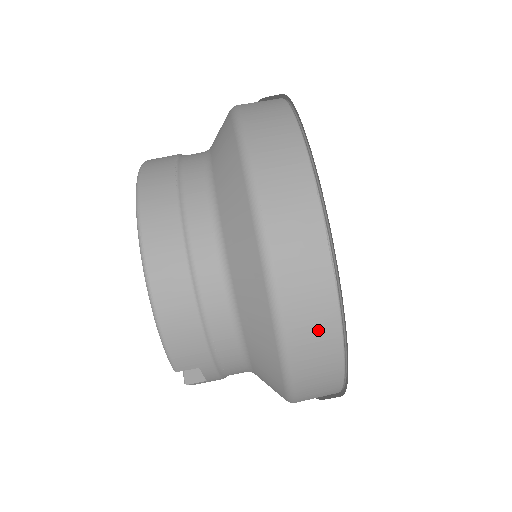
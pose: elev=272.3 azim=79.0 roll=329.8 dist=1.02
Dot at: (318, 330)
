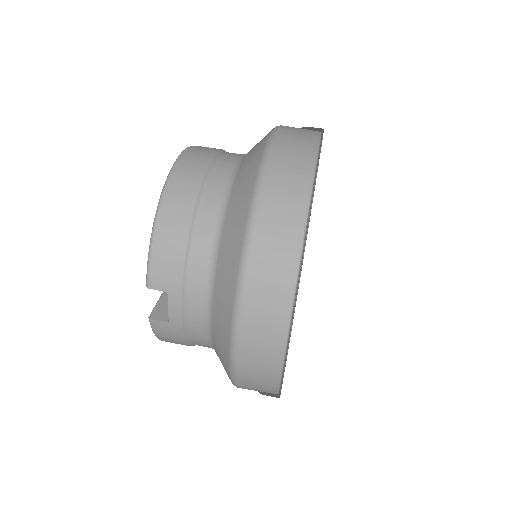
Dot at: (277, 264)
